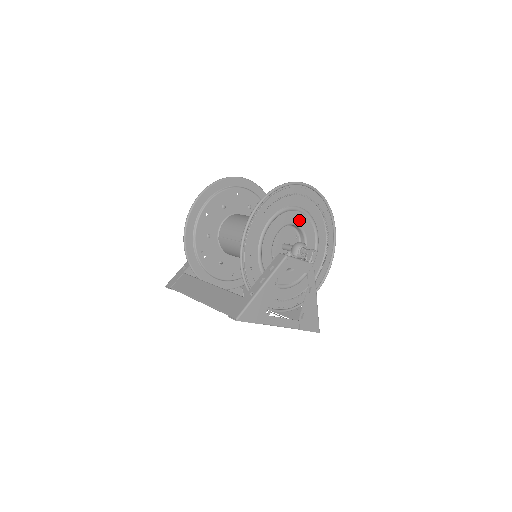
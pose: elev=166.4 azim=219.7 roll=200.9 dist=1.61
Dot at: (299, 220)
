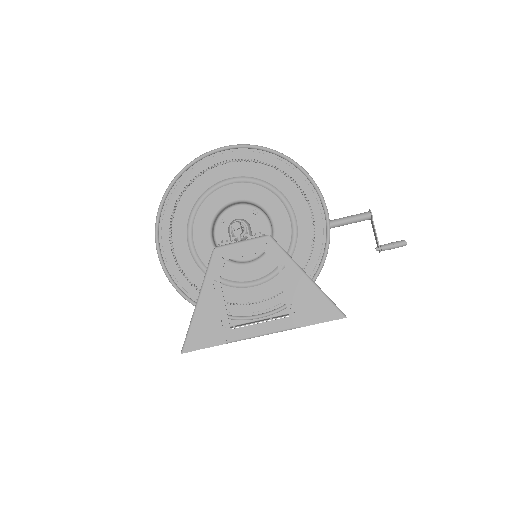
Dot at: (236, 193)
